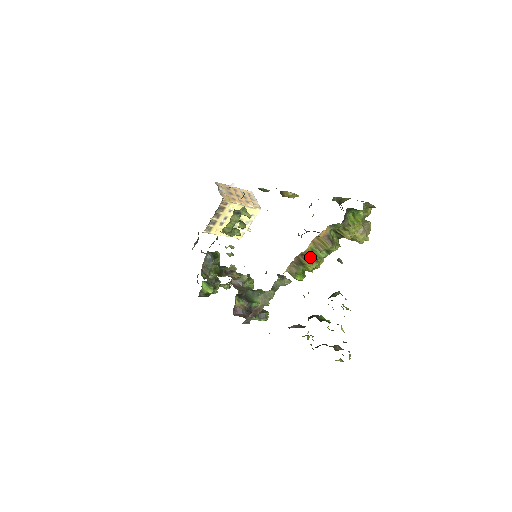
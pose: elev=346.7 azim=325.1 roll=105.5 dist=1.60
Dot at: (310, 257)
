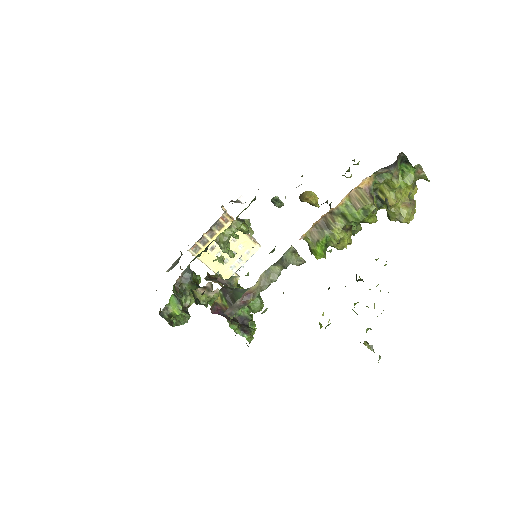
Dot at: (341, 219)
